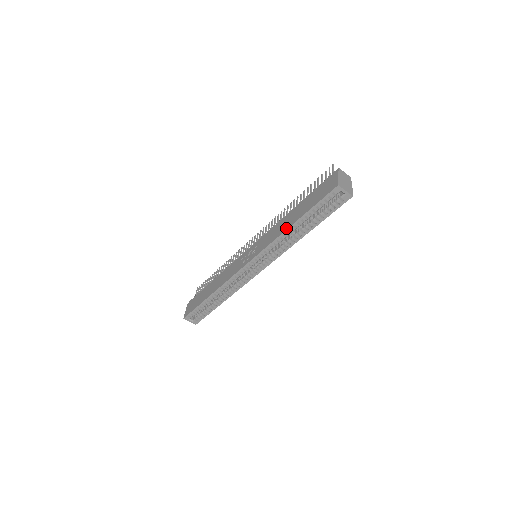
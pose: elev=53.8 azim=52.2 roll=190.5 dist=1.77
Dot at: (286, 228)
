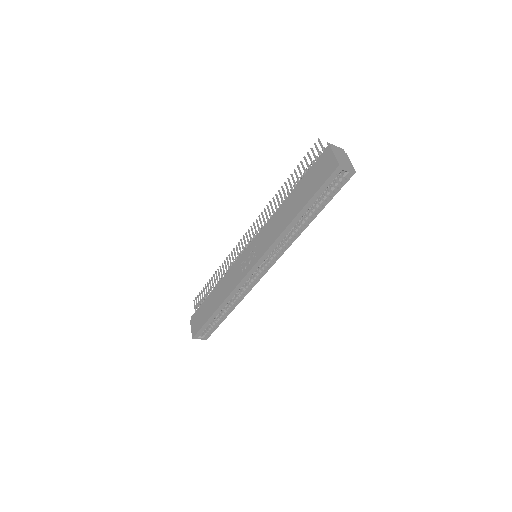
Dot at: (288, 223)
